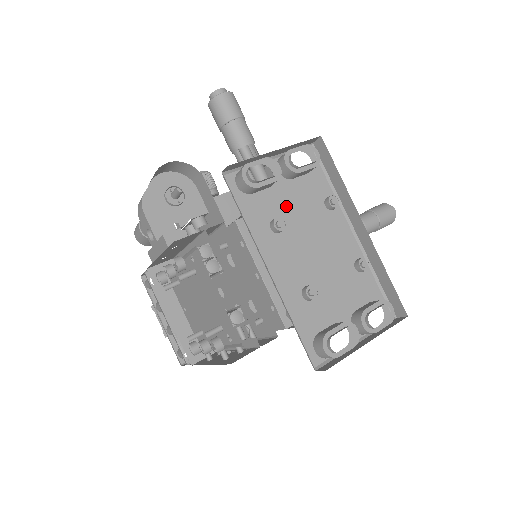
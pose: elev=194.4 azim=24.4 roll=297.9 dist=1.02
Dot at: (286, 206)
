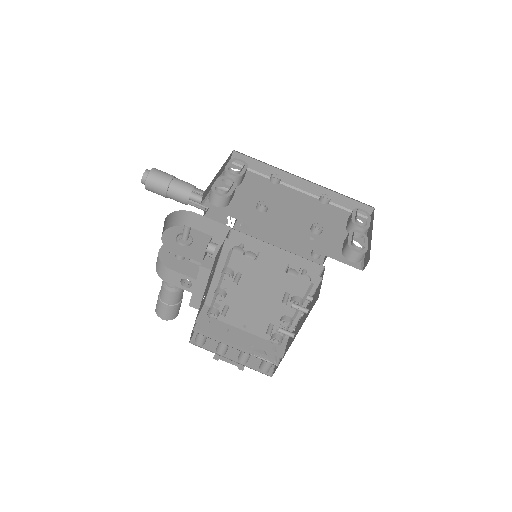
Dot at: (252, 200)
